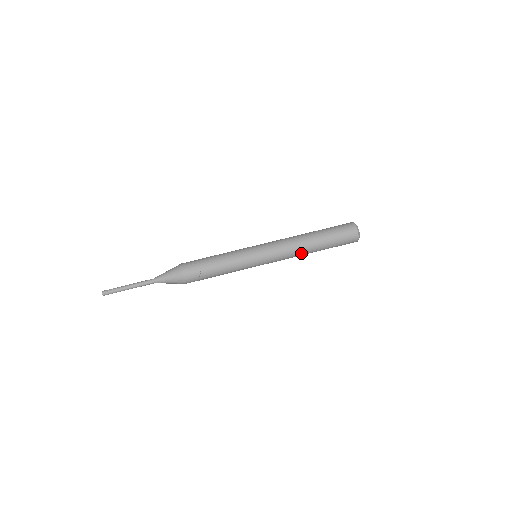
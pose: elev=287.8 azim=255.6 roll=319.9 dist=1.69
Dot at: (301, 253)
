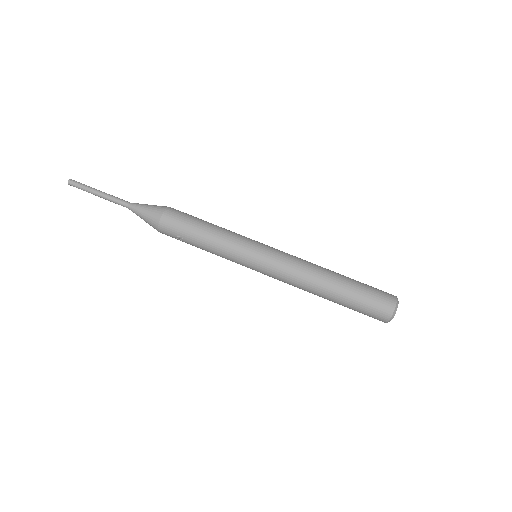
Dot at: (307, 291)
